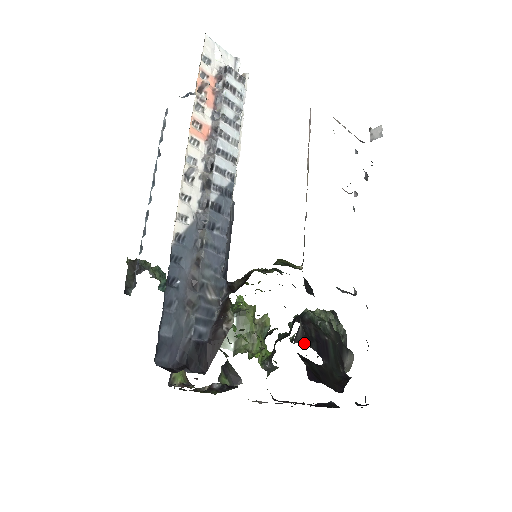
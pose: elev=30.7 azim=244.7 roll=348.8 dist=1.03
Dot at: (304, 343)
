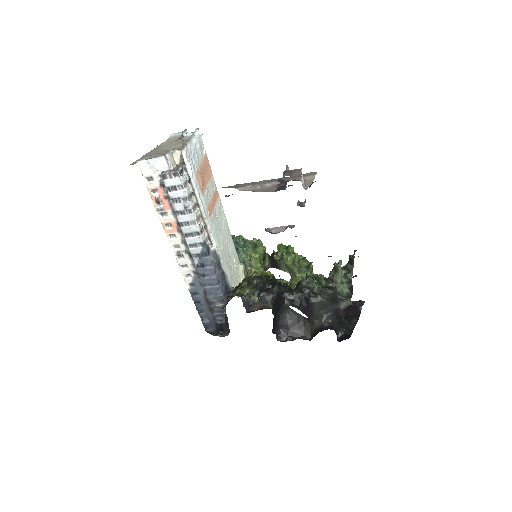
Dot at: occluded
